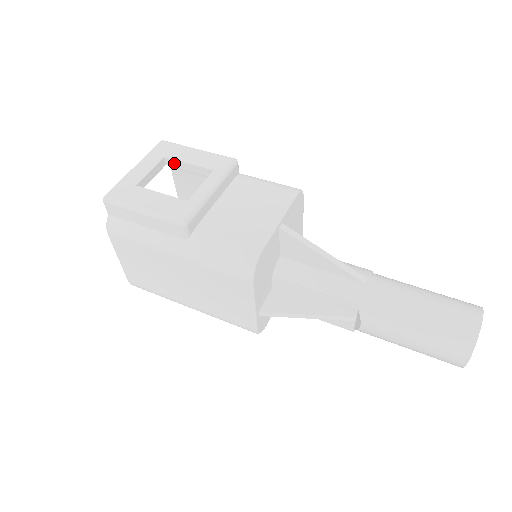
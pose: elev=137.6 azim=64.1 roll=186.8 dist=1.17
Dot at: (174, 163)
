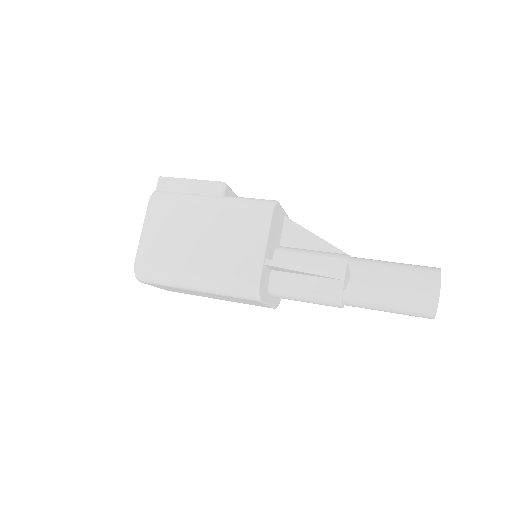
Dot at: occluded
